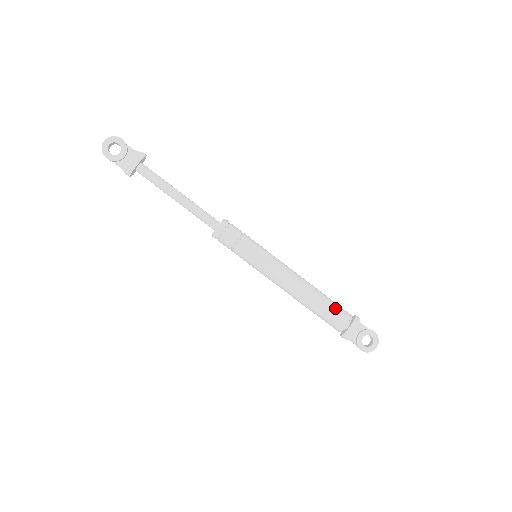
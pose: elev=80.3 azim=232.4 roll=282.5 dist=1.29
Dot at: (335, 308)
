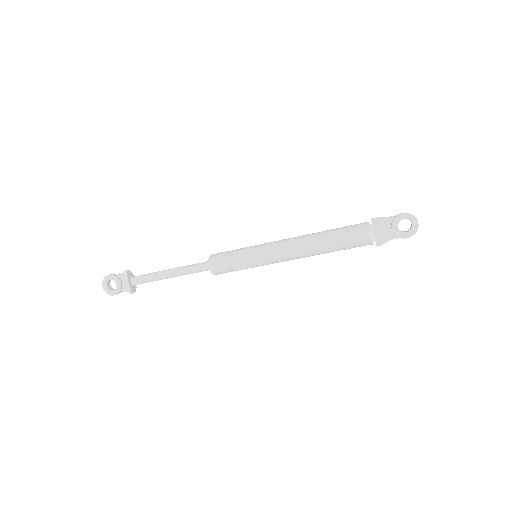
Dot at: (347, 233)
